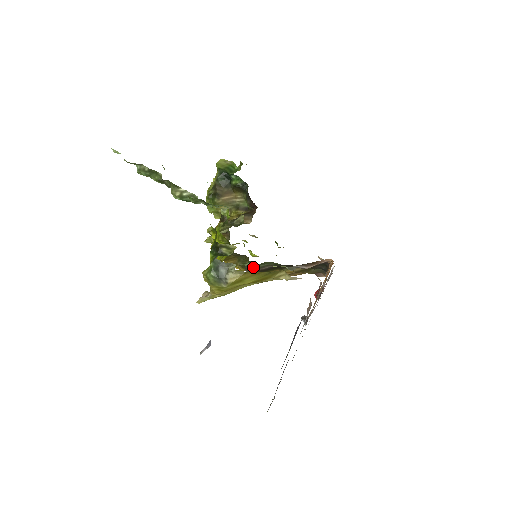
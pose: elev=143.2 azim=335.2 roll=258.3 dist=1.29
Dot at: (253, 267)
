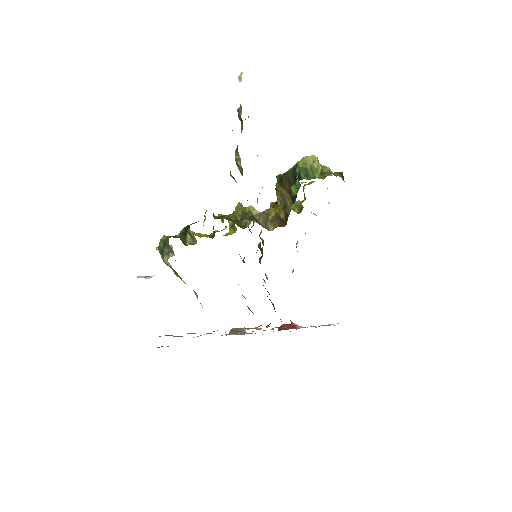
Dot at: occluded
